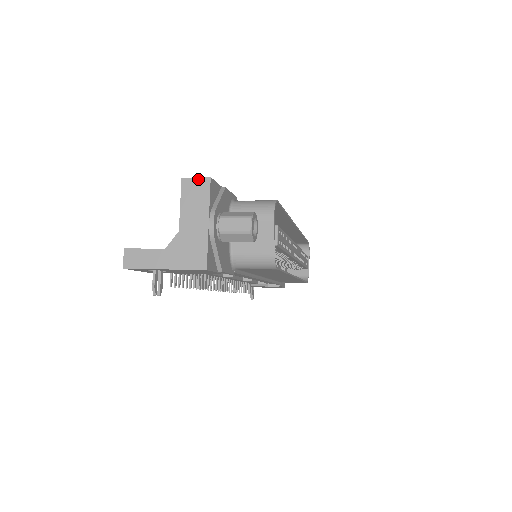
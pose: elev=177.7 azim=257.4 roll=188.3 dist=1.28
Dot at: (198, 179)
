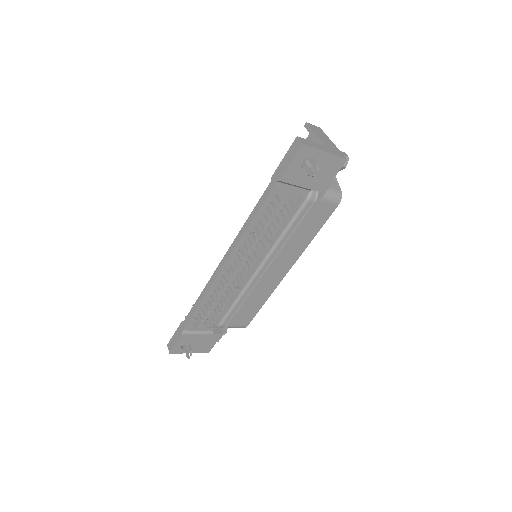
Dot at: (315, 126)
